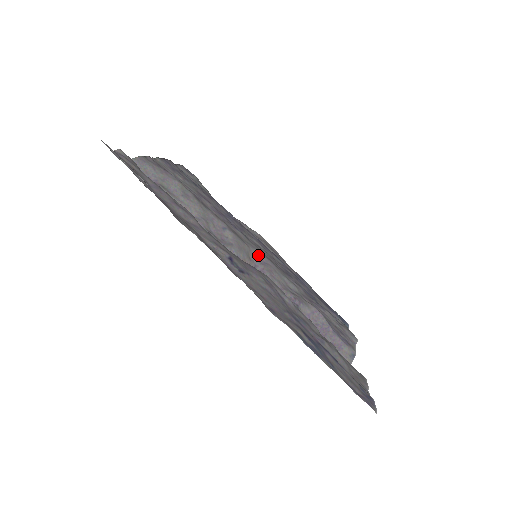
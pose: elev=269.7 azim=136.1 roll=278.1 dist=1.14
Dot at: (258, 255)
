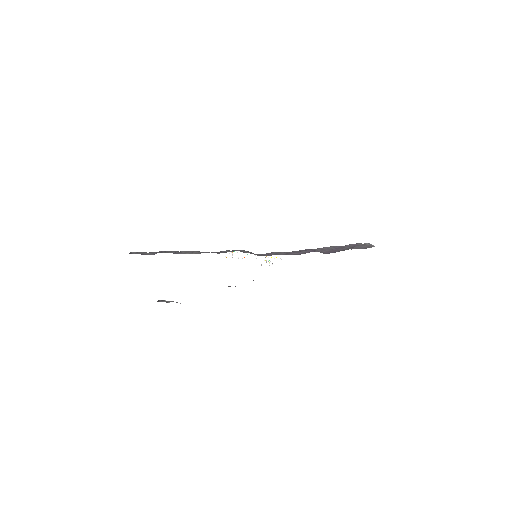
Dot at: occluded
